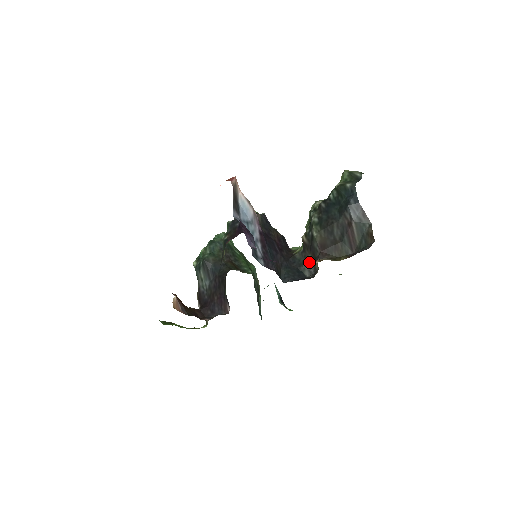
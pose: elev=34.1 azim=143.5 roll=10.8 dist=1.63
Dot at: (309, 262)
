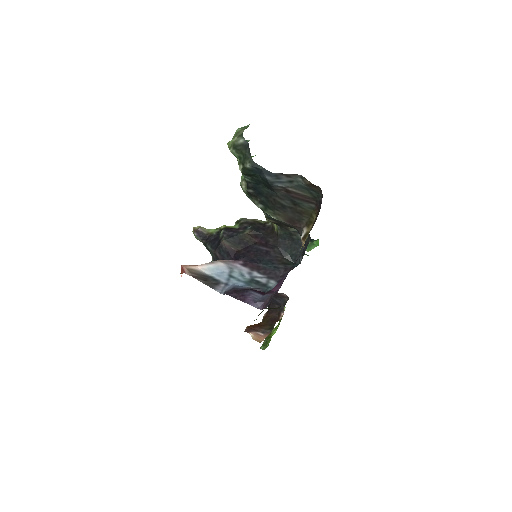
Dot at: (294, 230)
